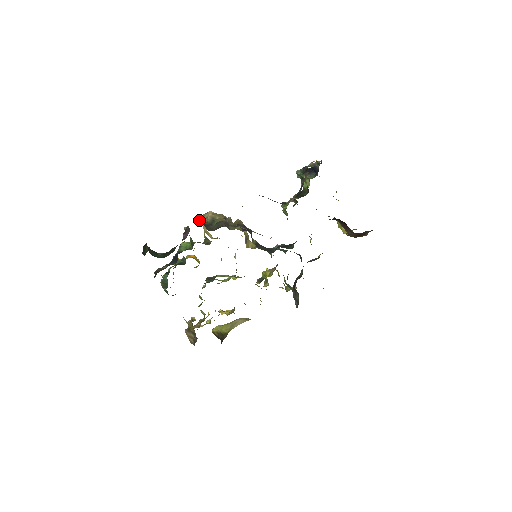
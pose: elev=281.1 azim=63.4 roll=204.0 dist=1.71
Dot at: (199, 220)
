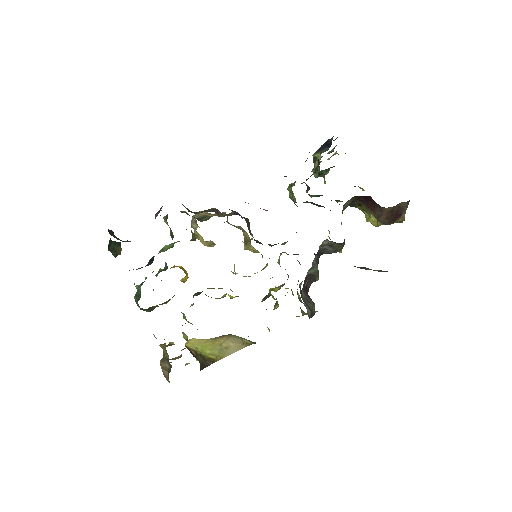
Dot at: (184, 211)
